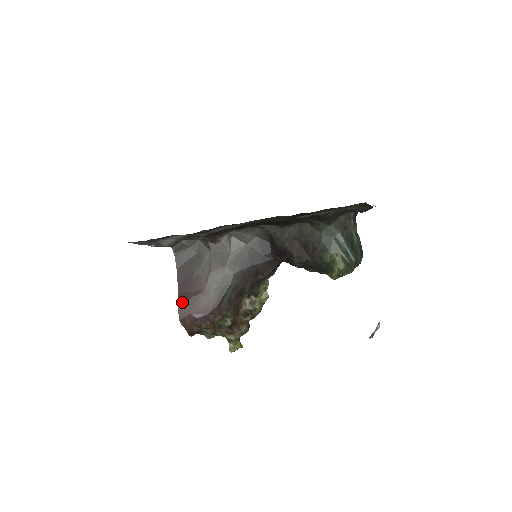
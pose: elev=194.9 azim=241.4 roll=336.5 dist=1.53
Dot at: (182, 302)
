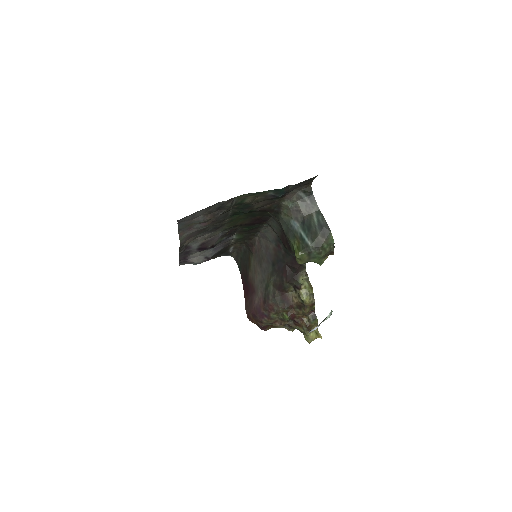
Dot at: (246, 302)
